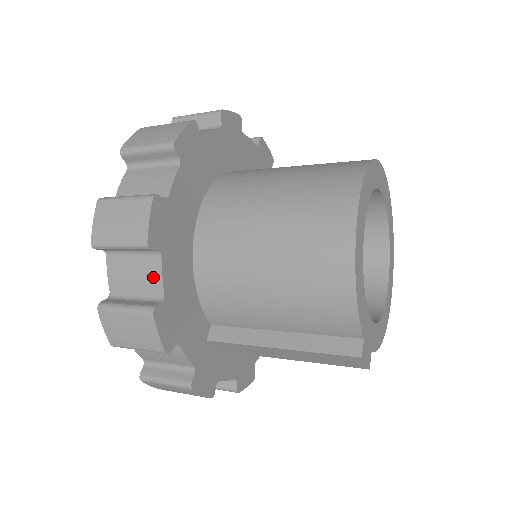
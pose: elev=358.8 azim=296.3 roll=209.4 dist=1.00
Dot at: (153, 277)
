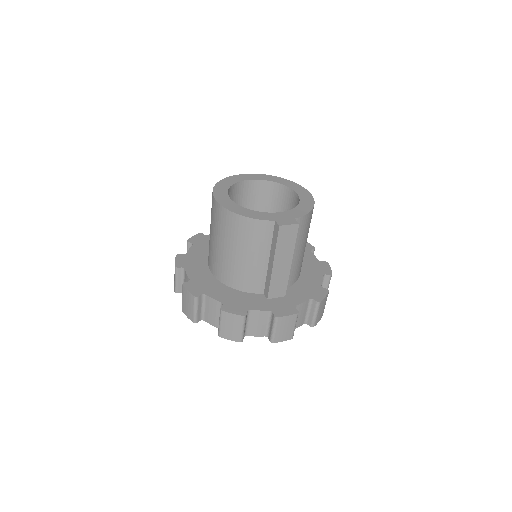
Dot at: (213, 303)
